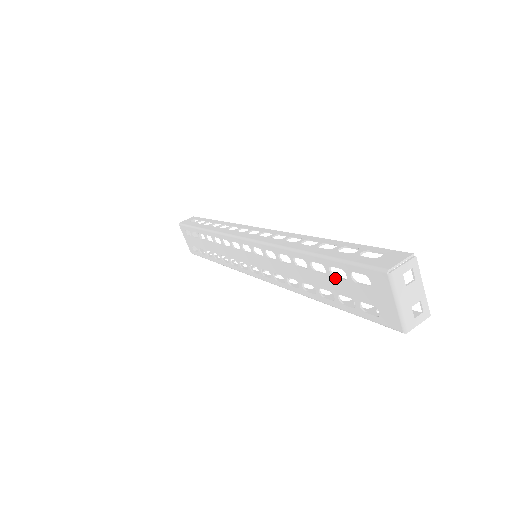
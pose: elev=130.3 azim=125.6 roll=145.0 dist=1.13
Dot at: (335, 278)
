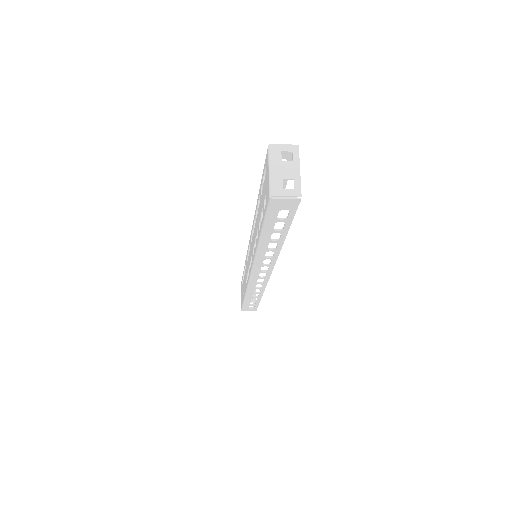
Dot at: (261, 197)
